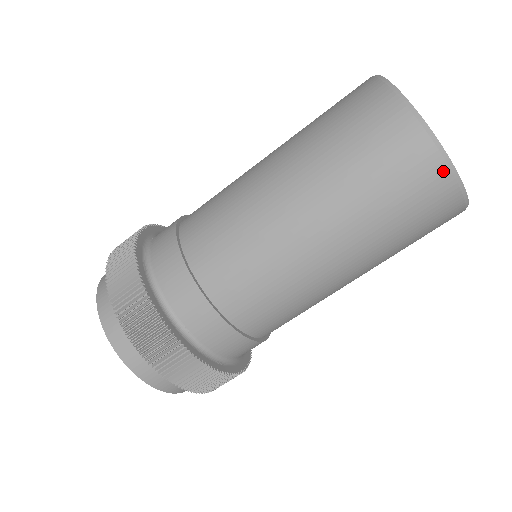
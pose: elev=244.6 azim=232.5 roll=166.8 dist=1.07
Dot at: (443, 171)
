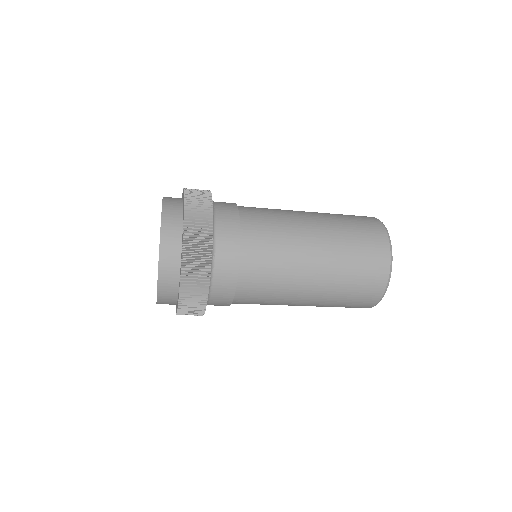
Dot at: occluded
